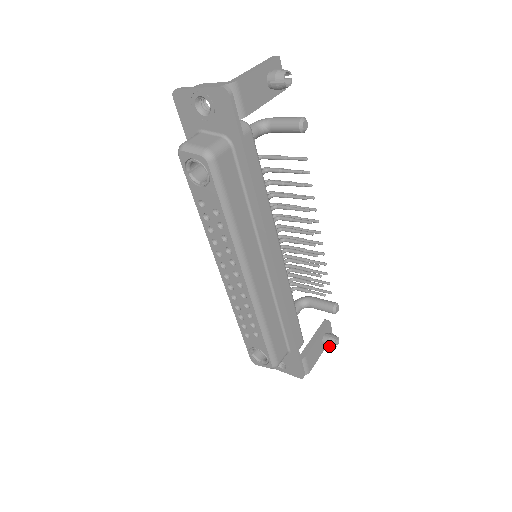
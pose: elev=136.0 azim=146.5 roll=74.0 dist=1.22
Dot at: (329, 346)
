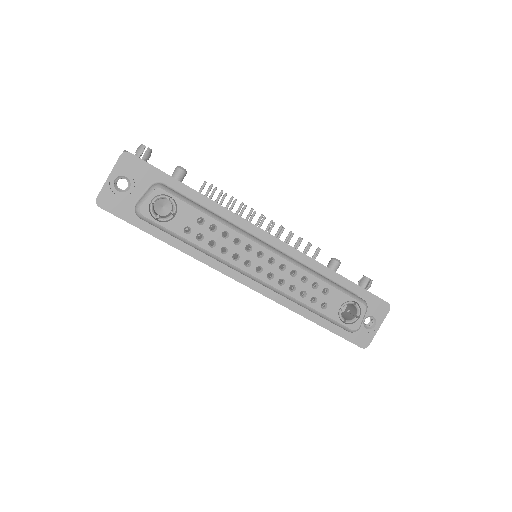
Dot at: (369, 285)
